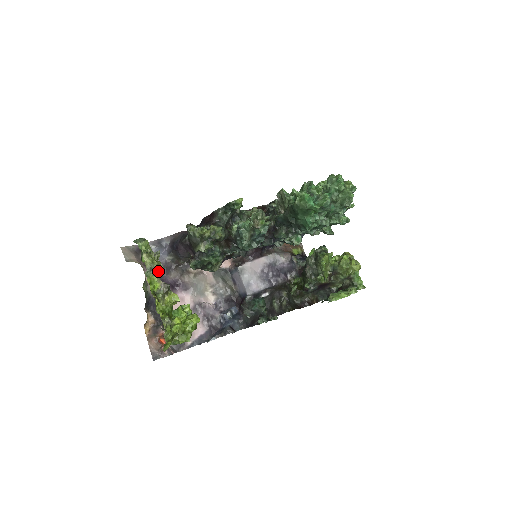
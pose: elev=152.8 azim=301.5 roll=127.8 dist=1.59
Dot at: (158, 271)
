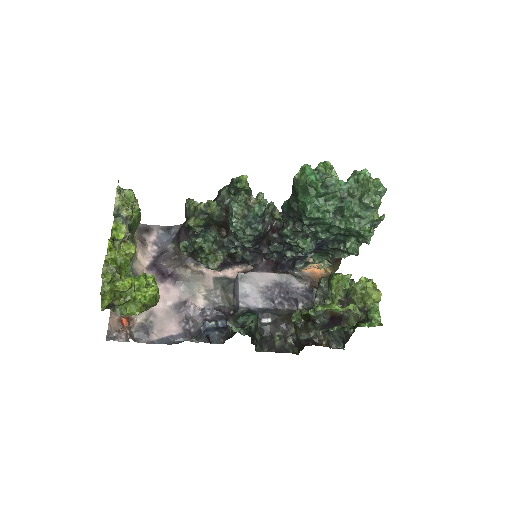
Dot at: (125, 216)
